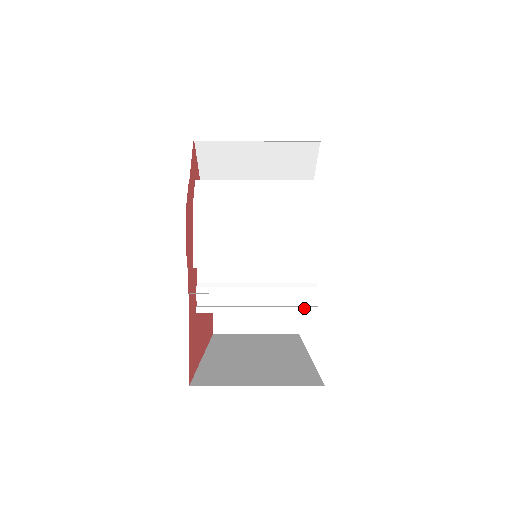
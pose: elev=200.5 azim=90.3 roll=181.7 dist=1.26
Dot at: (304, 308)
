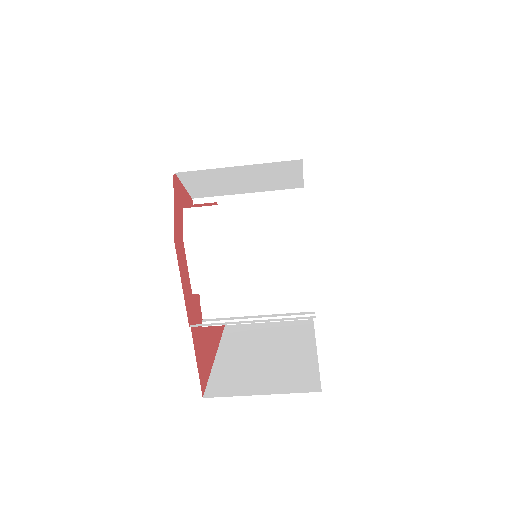
Dot at: (301, 316)
